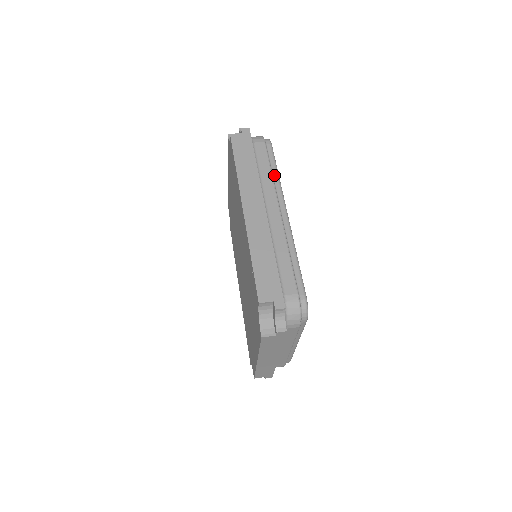
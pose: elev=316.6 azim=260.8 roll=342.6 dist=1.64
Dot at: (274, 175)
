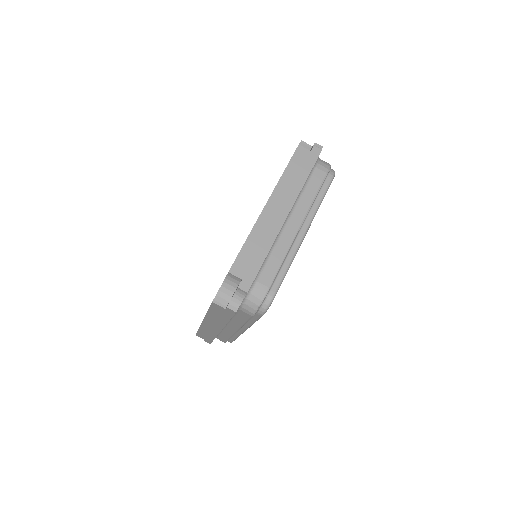
Dot at: (248, 323)
